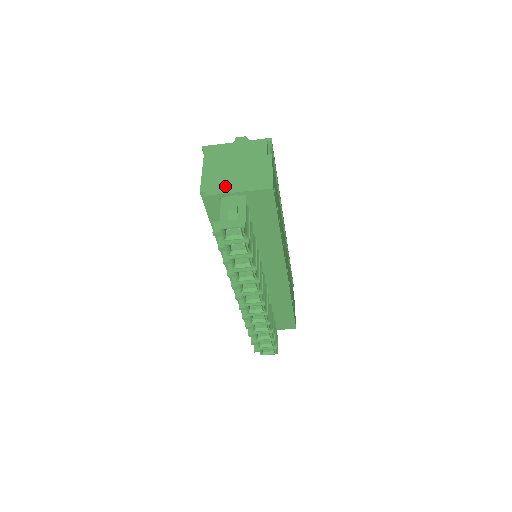
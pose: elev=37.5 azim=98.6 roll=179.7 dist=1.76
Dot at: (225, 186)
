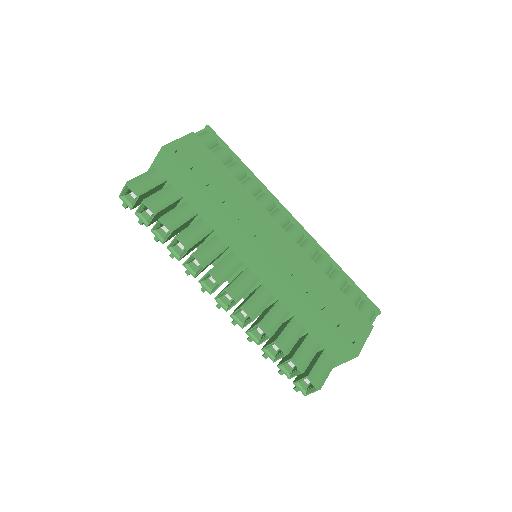
Dot at: occluded
